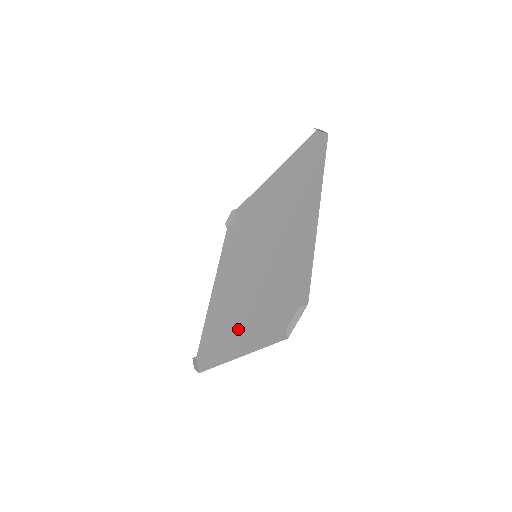
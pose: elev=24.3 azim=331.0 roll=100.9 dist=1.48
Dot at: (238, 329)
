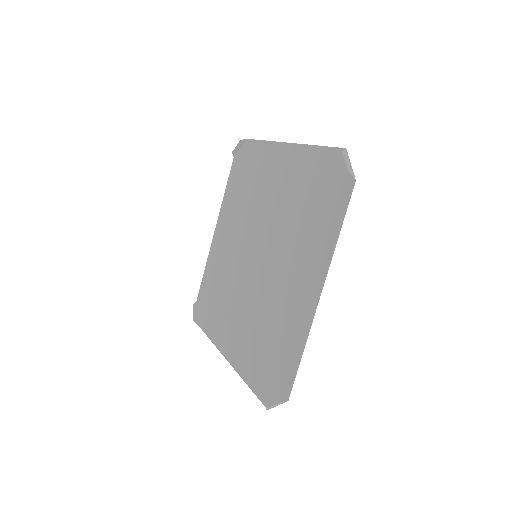
Dot at: (296, 291)
